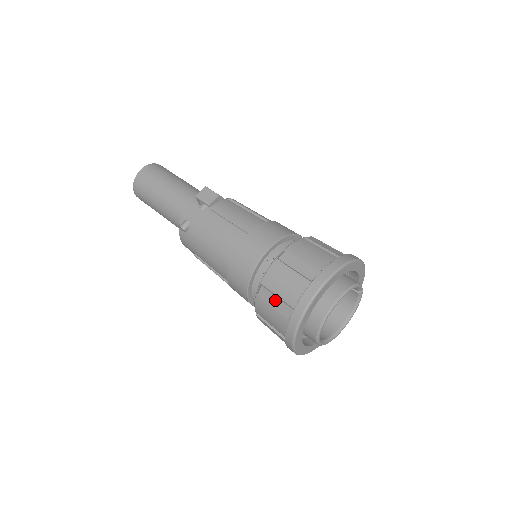
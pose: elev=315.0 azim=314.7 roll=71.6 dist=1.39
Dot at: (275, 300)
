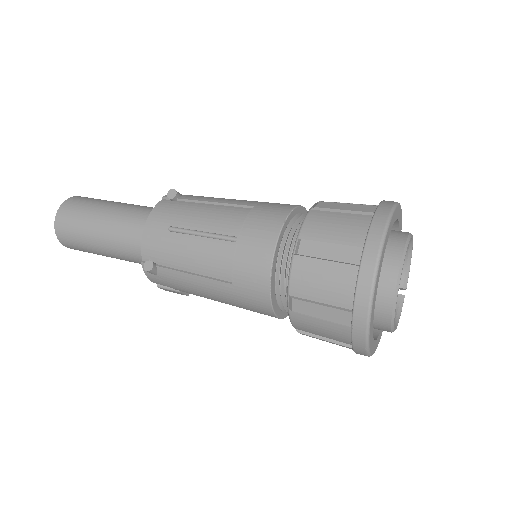
Dot at: (346, 205)
